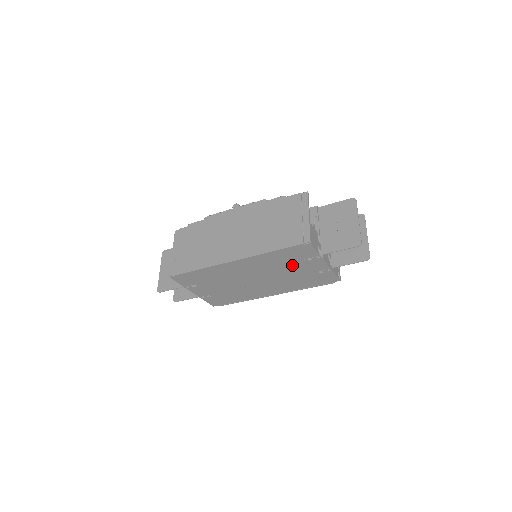
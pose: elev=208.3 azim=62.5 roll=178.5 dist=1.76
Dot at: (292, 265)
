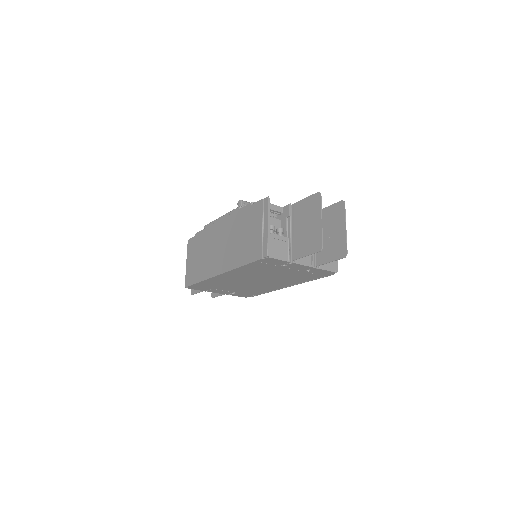
Dot at: (274, 270)
